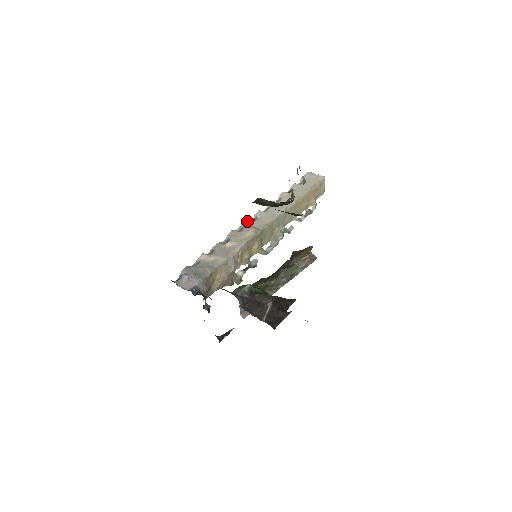
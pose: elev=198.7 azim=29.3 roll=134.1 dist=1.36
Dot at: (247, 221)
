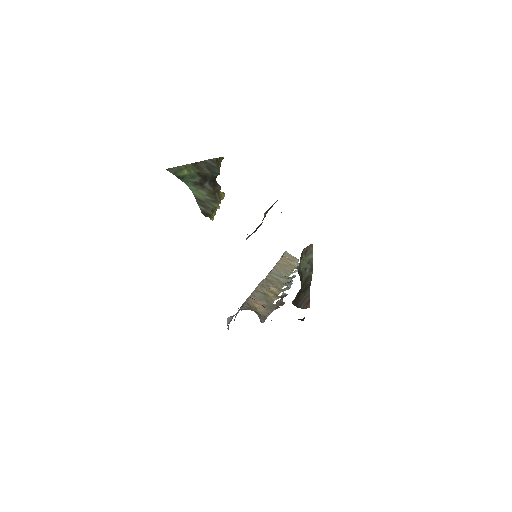
Dot at: occluded
